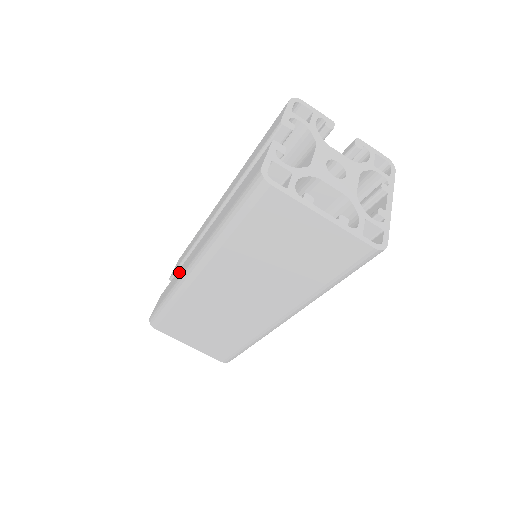
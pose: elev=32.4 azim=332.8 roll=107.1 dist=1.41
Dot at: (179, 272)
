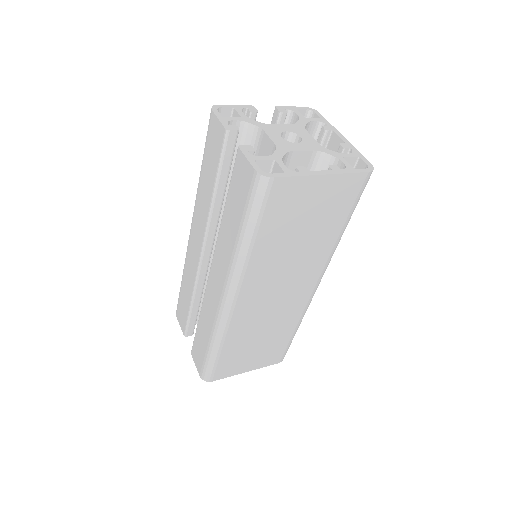
Dot at: (205, 317)
